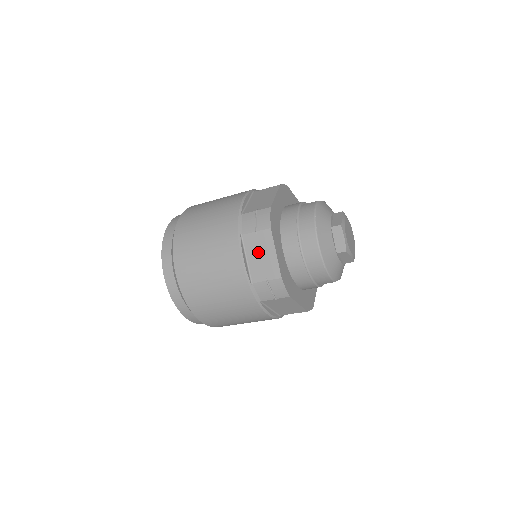
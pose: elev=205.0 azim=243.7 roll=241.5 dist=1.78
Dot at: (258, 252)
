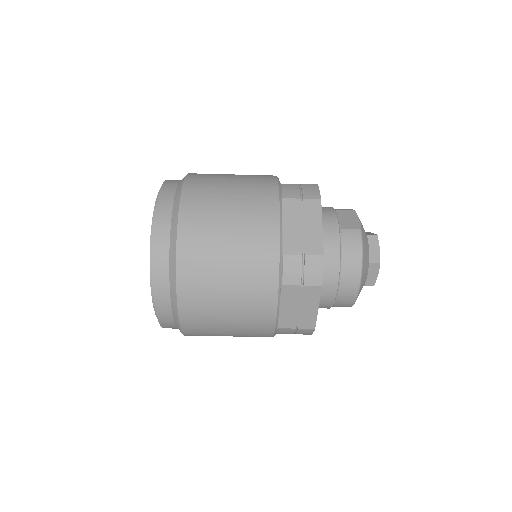
Dot at: (297, 304)
